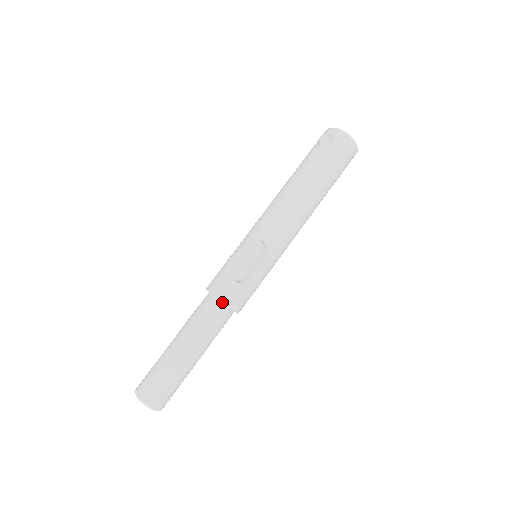
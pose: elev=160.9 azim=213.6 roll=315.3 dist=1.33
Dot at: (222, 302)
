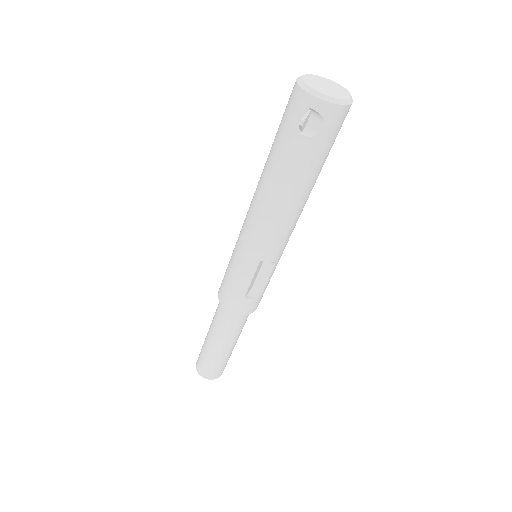
Dot at: (245, 312)
